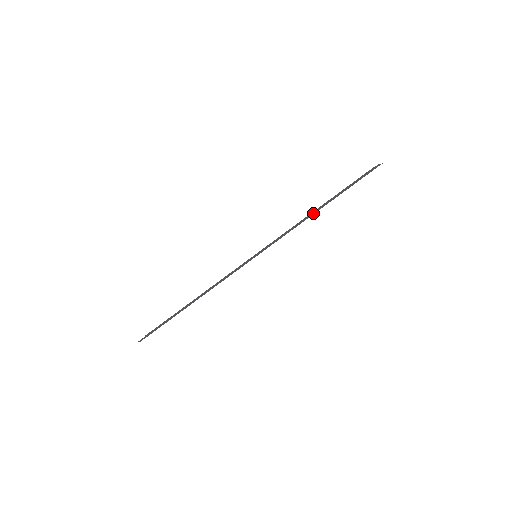
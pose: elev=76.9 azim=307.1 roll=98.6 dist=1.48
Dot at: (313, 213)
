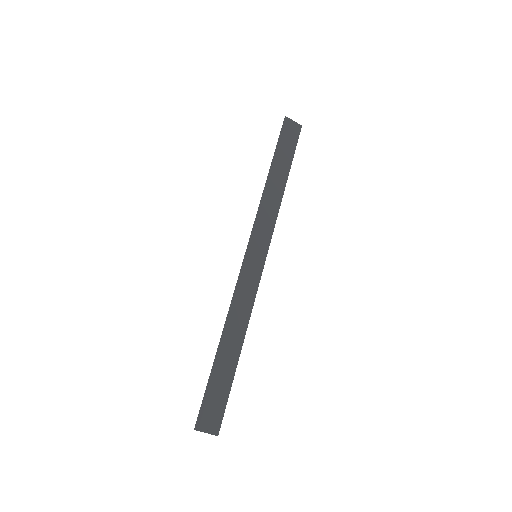
Dot at: (265, 184)
